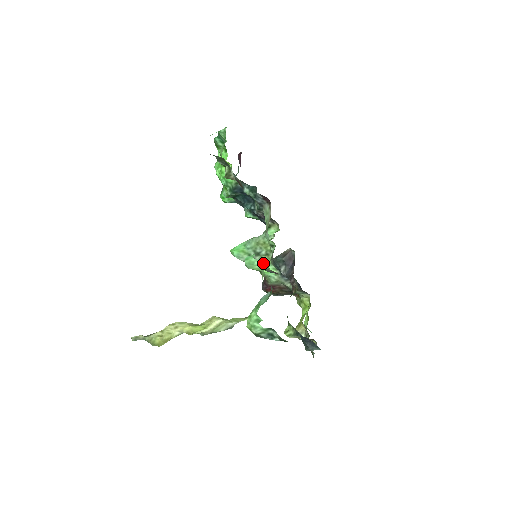
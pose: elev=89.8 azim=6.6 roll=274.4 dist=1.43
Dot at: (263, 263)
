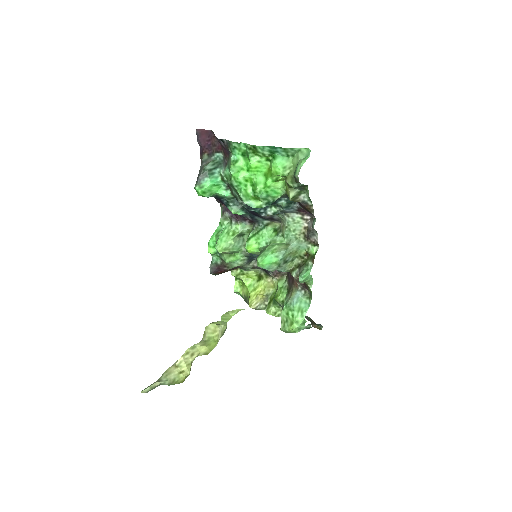
Dot at: (286, 268)
